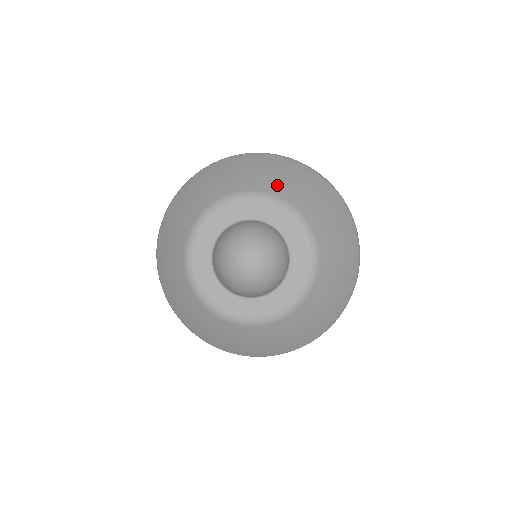
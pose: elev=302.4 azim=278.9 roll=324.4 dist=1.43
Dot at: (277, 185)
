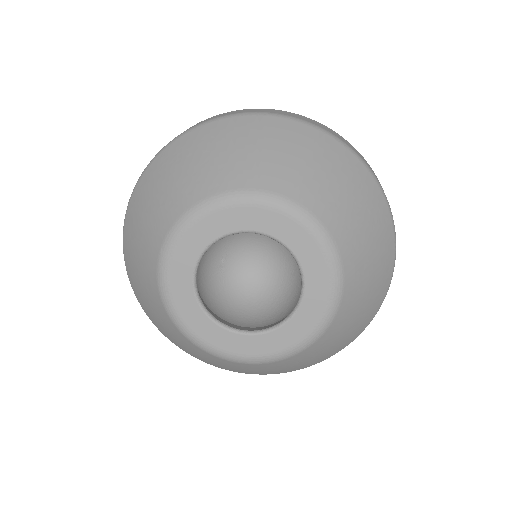
Dot at: (304, 185)
